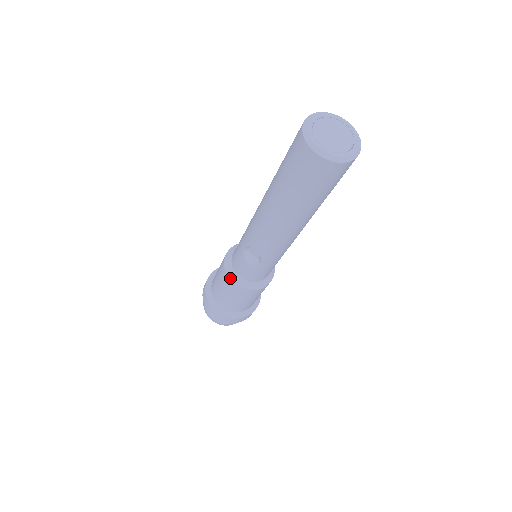
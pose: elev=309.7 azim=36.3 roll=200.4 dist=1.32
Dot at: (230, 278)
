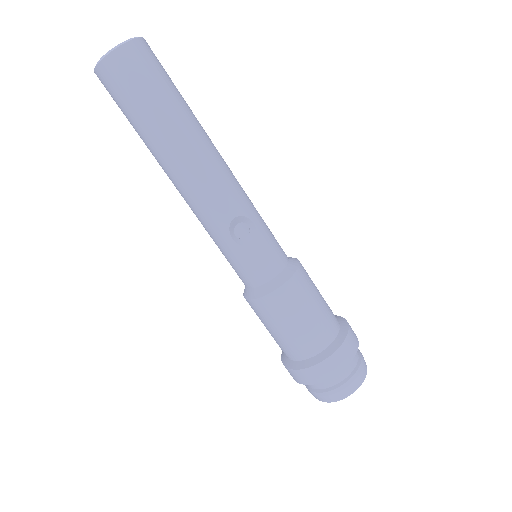
Dot at: (275, 289)
